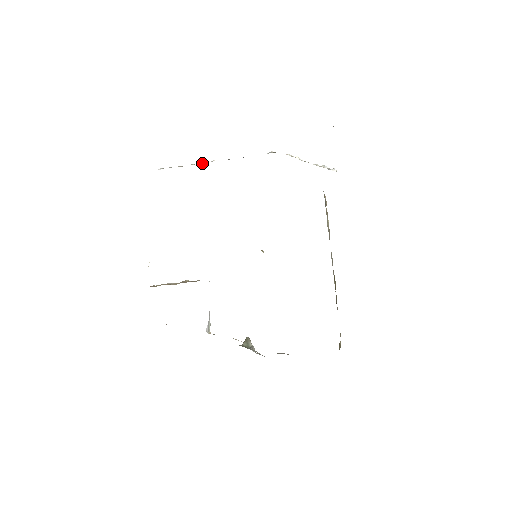
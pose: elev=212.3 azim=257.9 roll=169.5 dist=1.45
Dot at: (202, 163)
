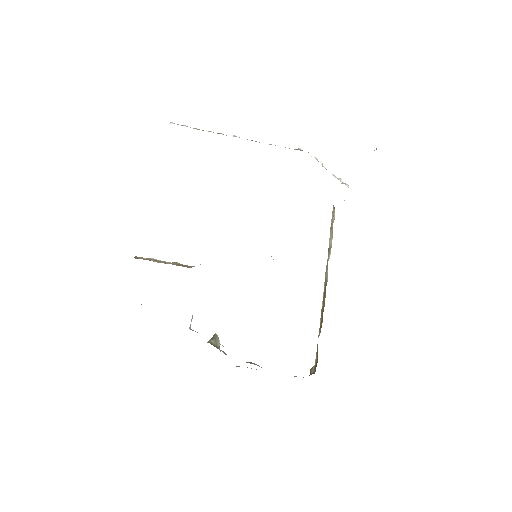
Dot at: (222, 134)
